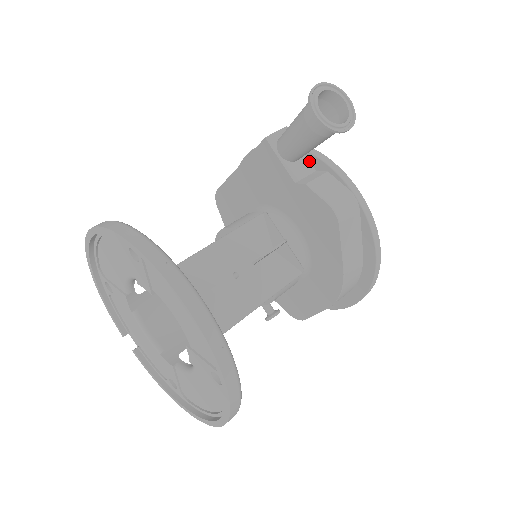
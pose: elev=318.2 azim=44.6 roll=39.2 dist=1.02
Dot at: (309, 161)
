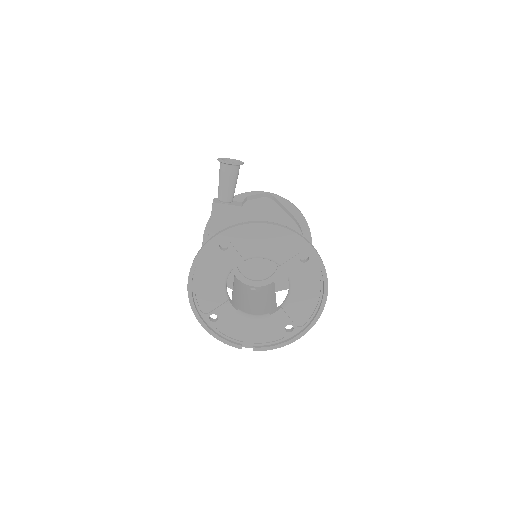
Dot at: (236, 201)
